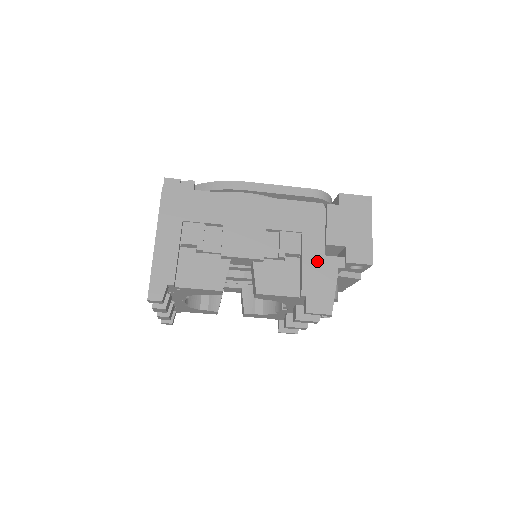
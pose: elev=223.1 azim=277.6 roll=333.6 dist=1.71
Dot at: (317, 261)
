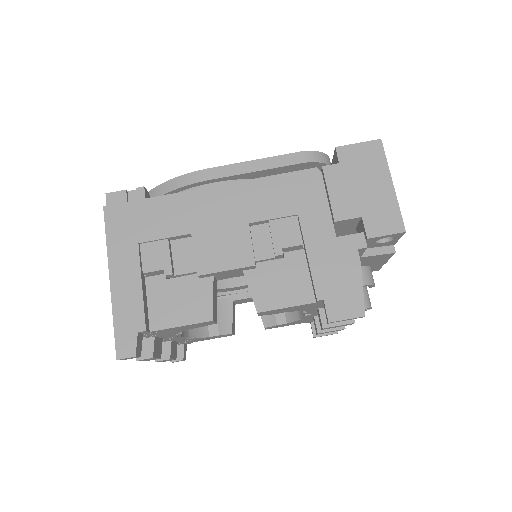
Dot at: (327, 248)
